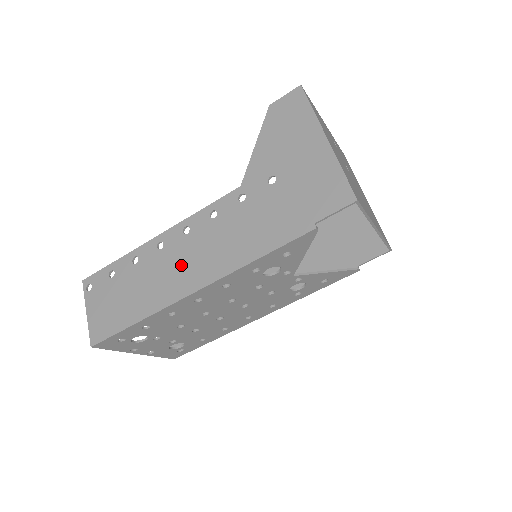
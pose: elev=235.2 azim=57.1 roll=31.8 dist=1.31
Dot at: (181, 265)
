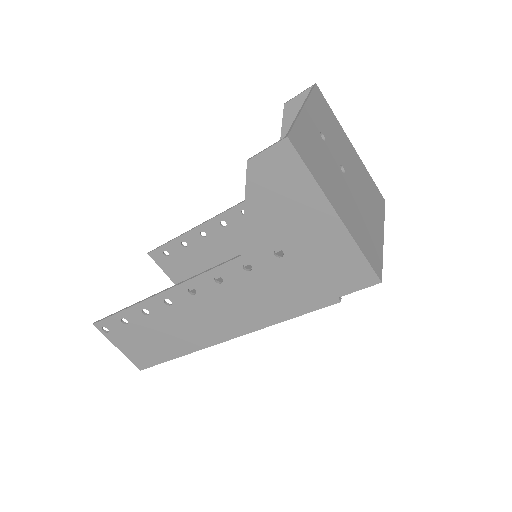
Dot at: (202, 320)
